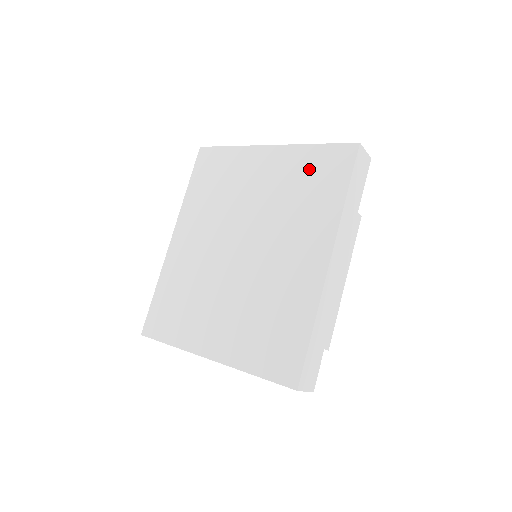
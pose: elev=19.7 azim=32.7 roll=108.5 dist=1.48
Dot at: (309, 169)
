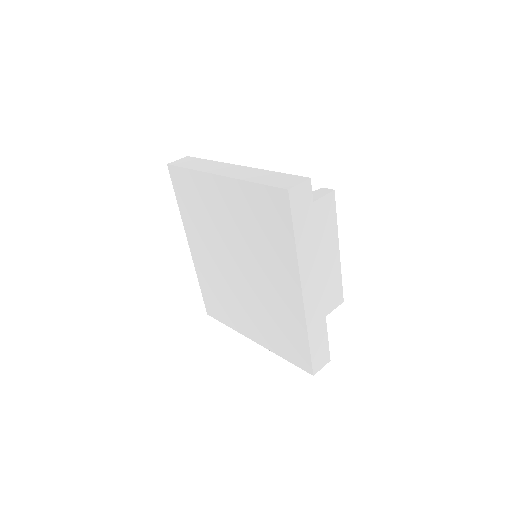
Dot at: (258, 208)
